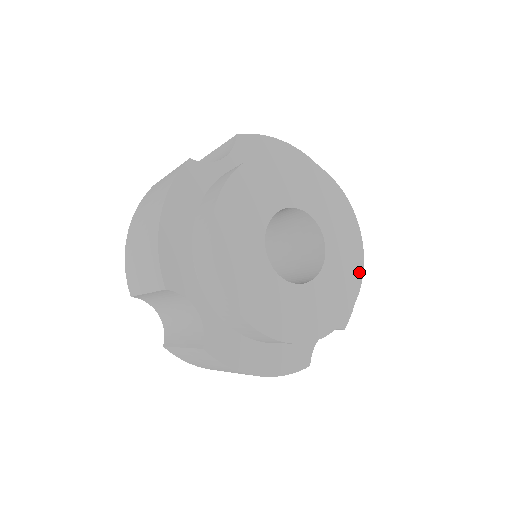
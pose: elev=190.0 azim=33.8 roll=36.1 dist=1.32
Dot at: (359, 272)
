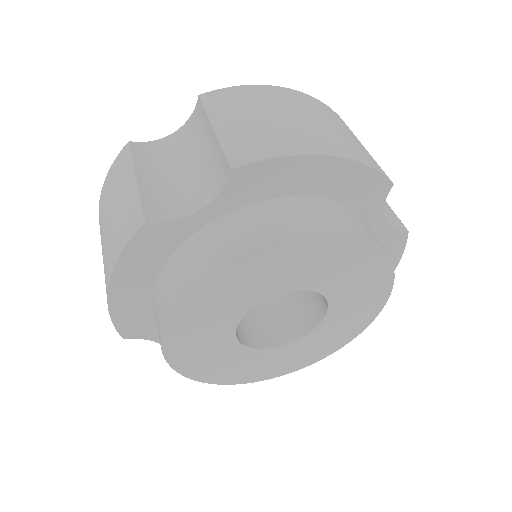
Dot at: (369, 319)
